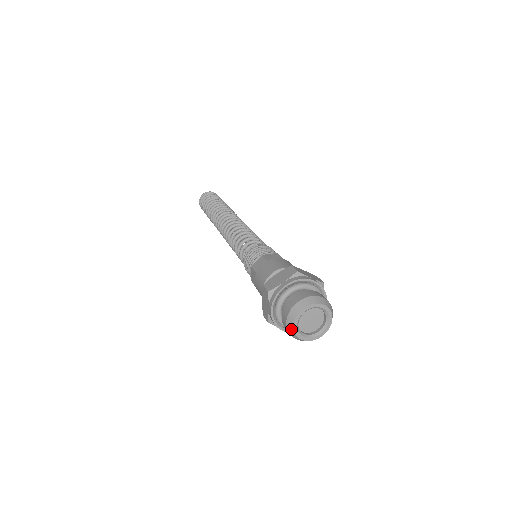
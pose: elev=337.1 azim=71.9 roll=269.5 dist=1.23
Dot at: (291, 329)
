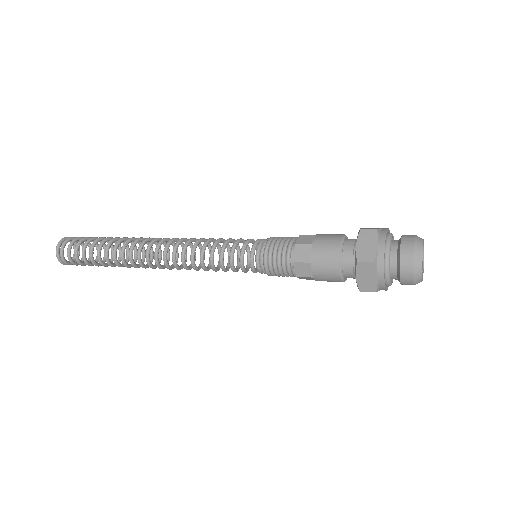
Dot at: (419, 277)
